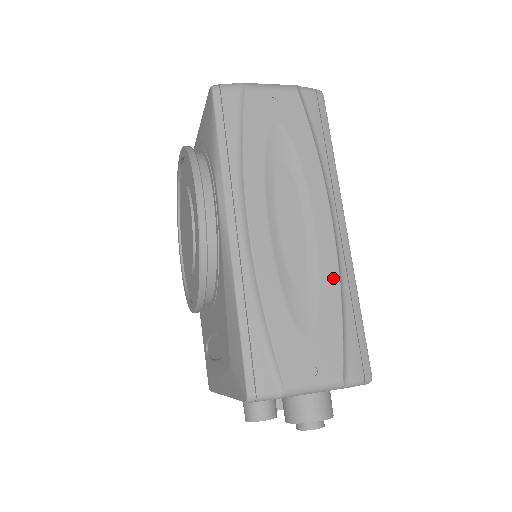
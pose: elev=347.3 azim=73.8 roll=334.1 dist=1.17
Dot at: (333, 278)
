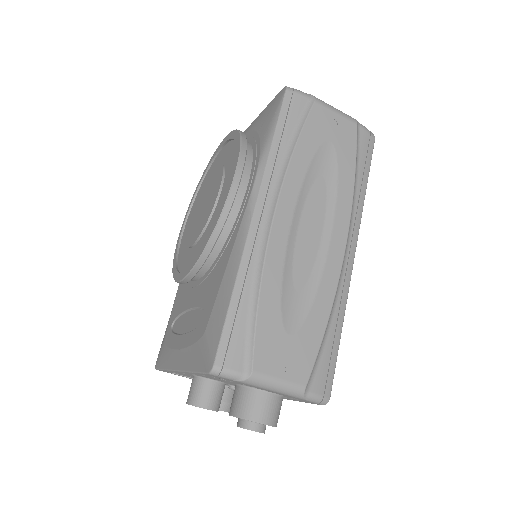
Dot at: (329, 294)
